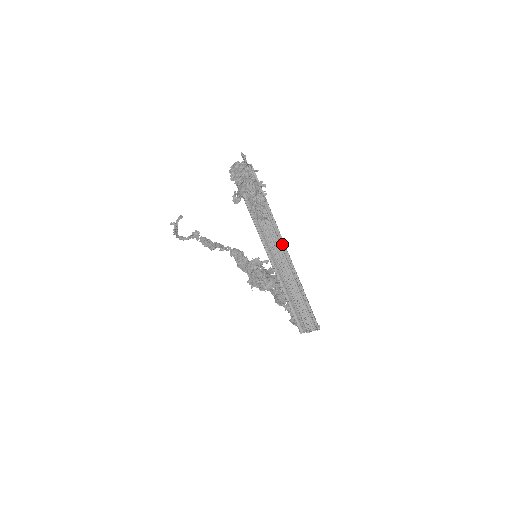
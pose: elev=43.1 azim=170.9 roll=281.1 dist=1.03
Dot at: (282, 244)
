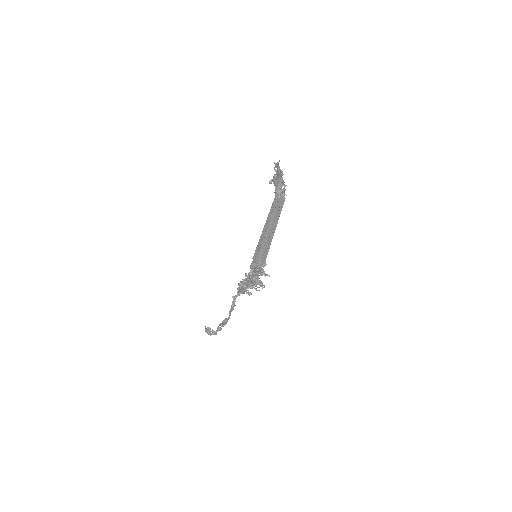
Dot at: (276, 224)
